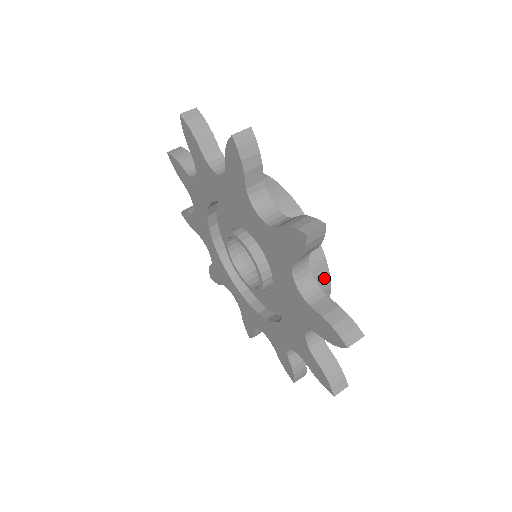
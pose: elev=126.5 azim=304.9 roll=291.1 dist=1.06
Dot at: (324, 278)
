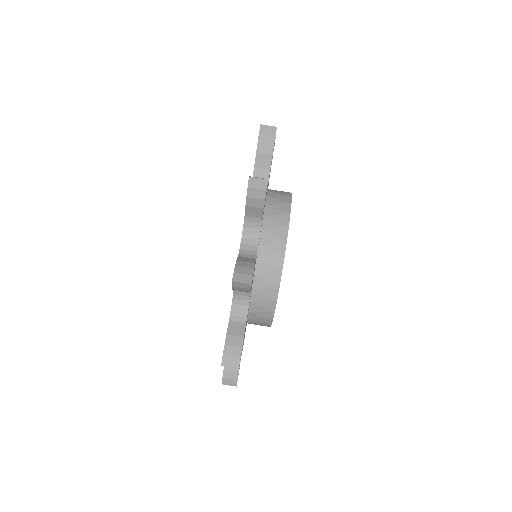
Dot at: occluded
